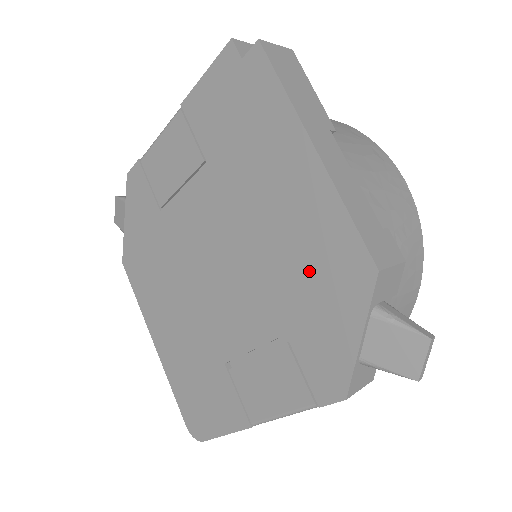
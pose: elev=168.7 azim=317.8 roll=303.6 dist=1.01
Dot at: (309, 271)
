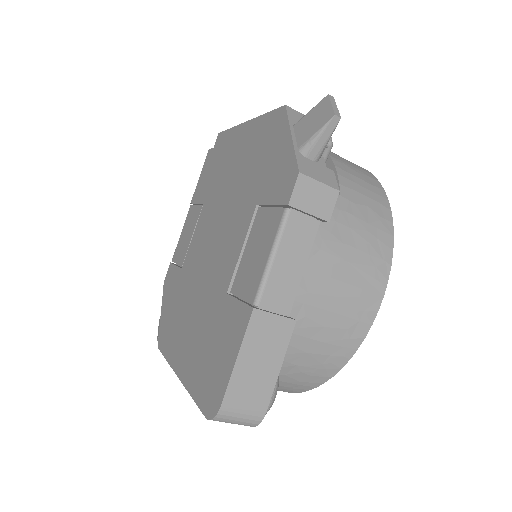
Dot at: (258, 158)
